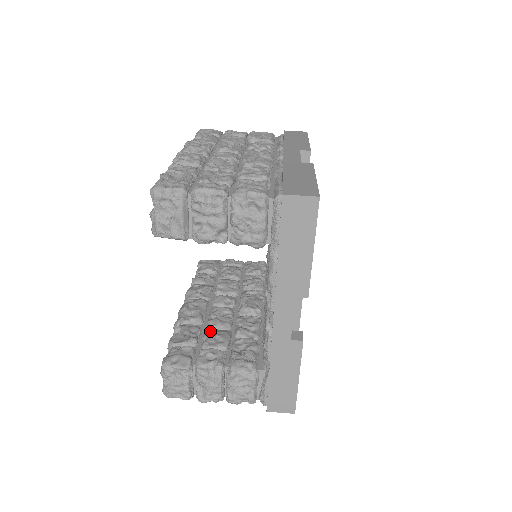
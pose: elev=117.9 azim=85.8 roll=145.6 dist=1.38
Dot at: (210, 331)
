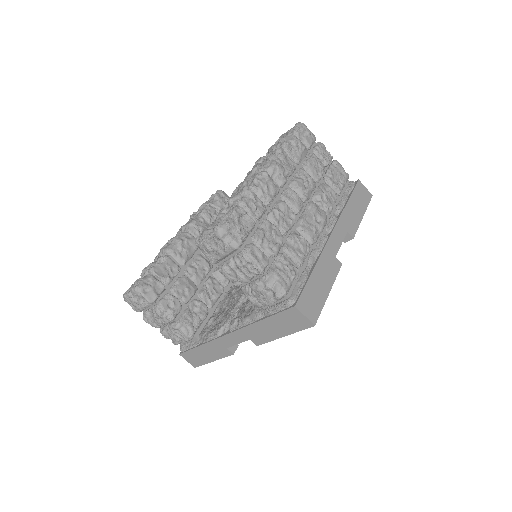
Dot at: (184, 278)
